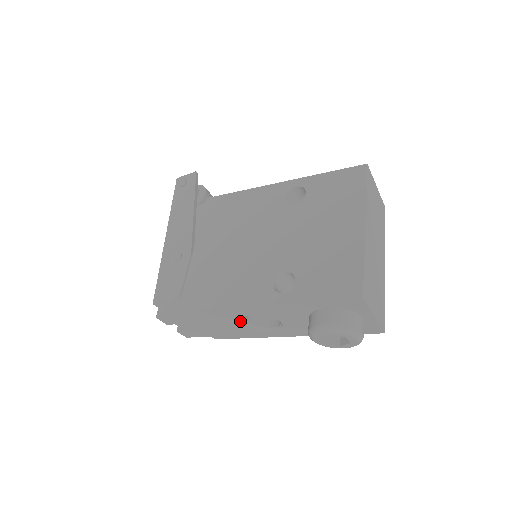
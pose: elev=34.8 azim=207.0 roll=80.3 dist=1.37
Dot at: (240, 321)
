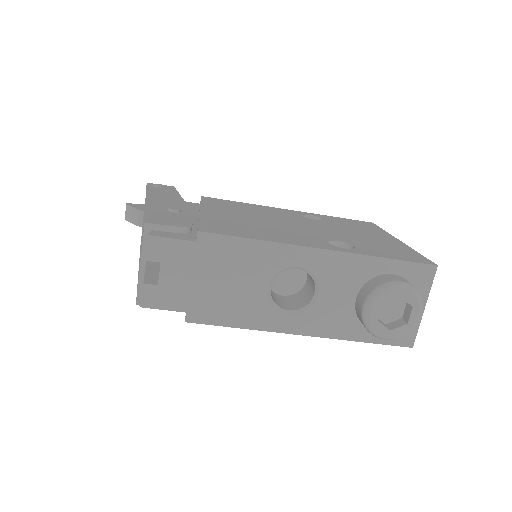
Dot at: (267, 278)
